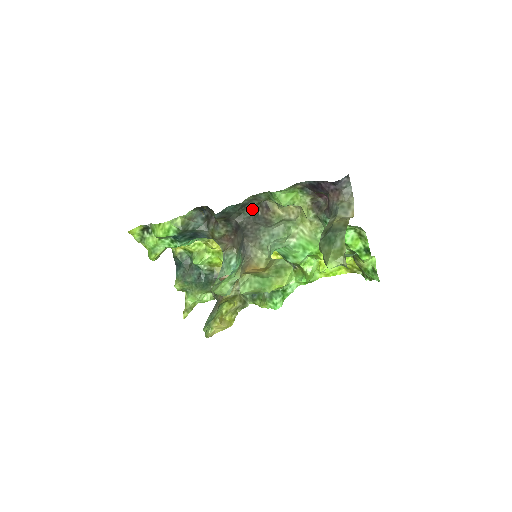
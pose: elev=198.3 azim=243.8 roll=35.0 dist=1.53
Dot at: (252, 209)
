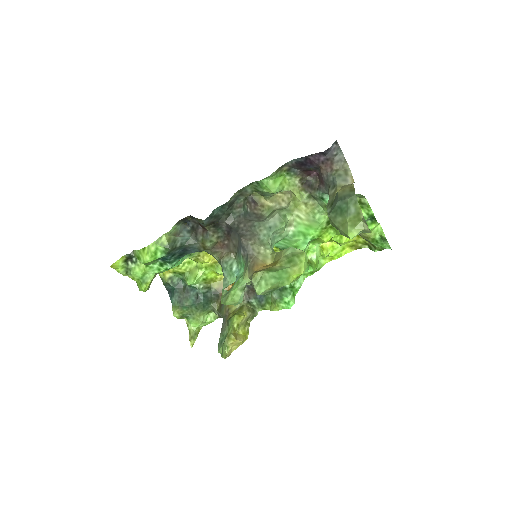
Dot at: (240, 207)
